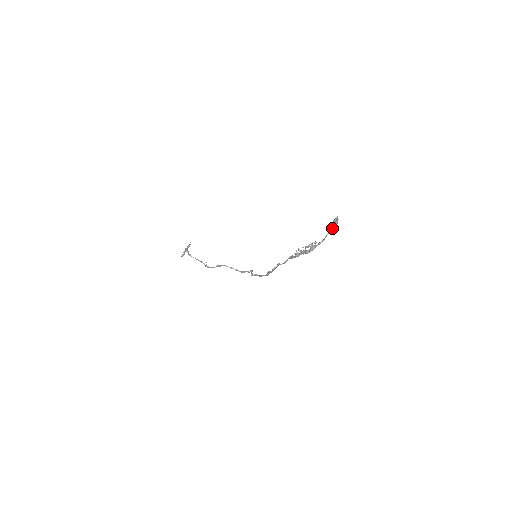
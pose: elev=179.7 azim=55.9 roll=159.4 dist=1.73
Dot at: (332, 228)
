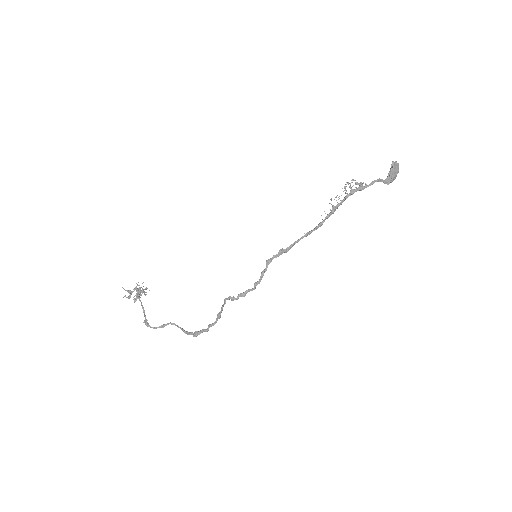
Dot at: (393, 165)
